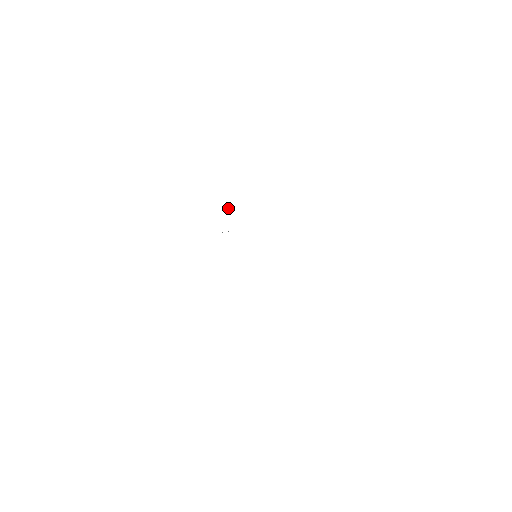
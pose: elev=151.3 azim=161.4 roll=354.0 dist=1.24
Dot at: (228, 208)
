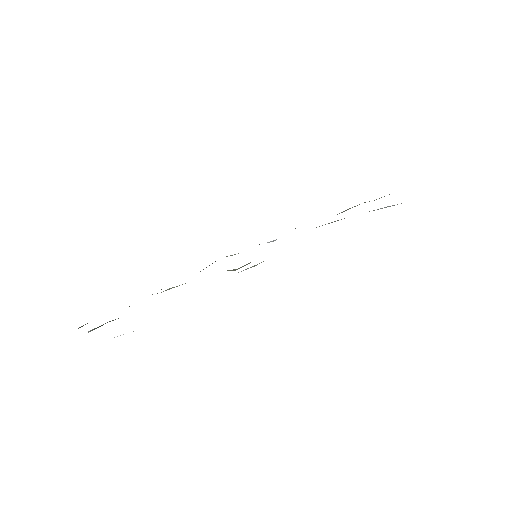
Dot at: occluded
